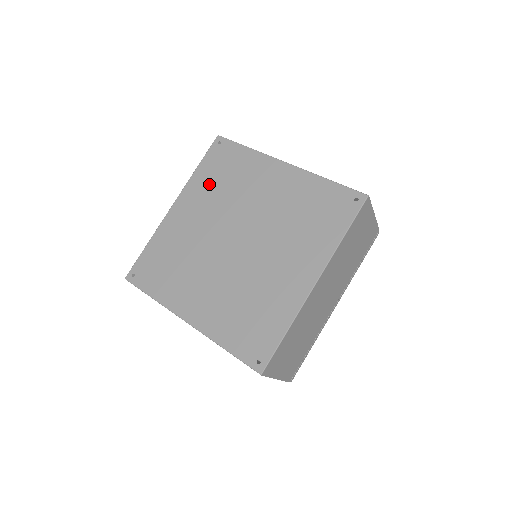
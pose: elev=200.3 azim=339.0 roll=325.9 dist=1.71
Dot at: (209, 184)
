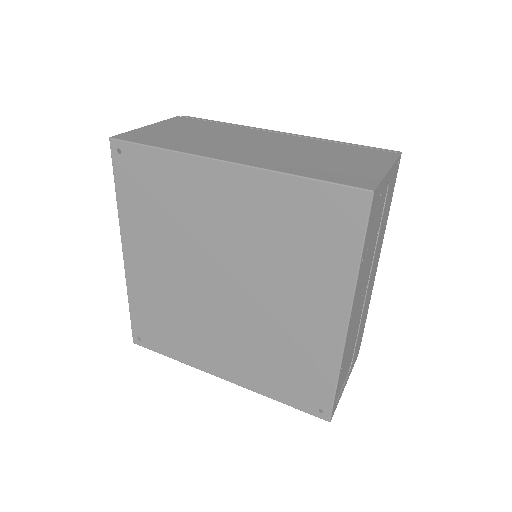
Dot at: (279, 215)
